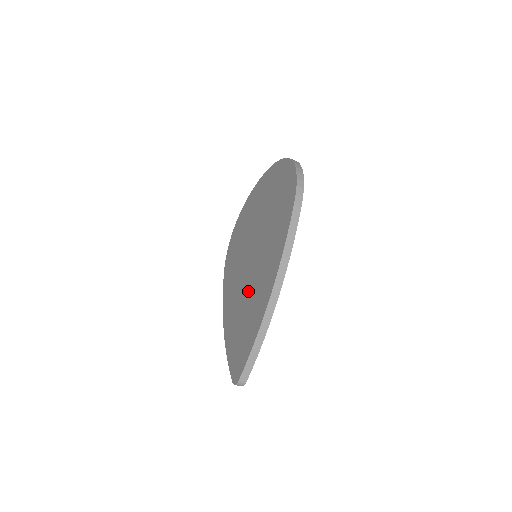
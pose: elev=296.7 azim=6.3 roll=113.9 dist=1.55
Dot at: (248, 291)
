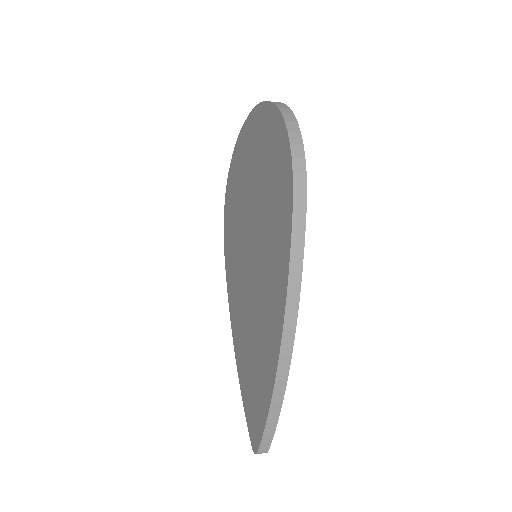
Dot at: (252, 316)
